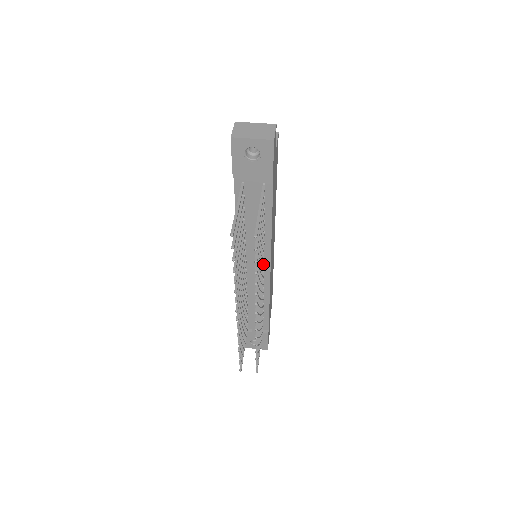
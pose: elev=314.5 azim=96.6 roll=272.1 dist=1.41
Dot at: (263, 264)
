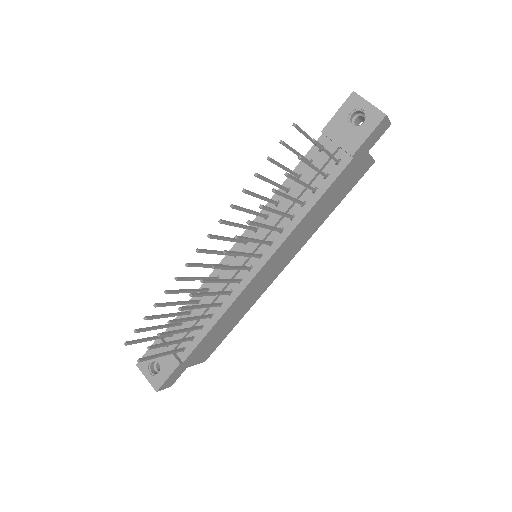
Dot at: (260, 255)
